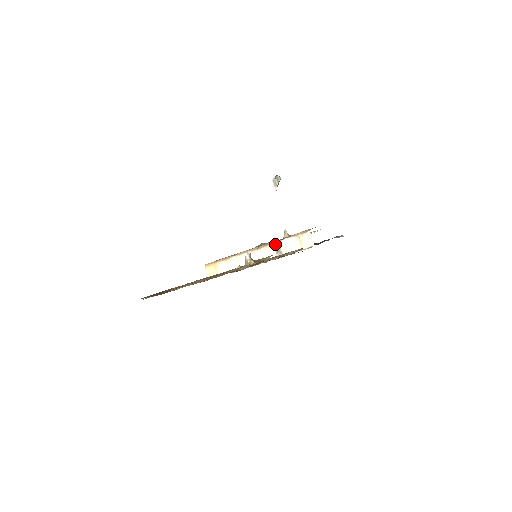
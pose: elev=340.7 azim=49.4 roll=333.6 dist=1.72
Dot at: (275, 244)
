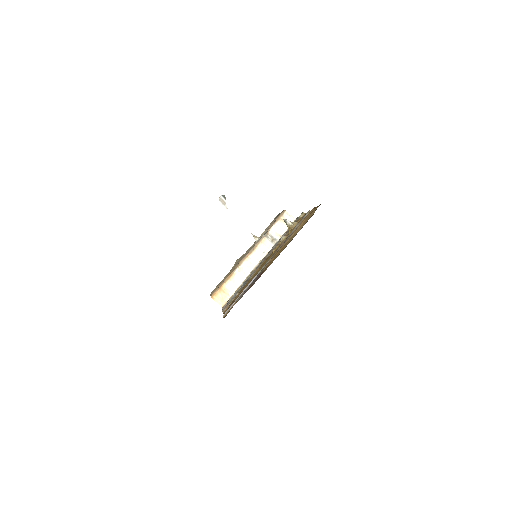
Dot at: (266, 236)
